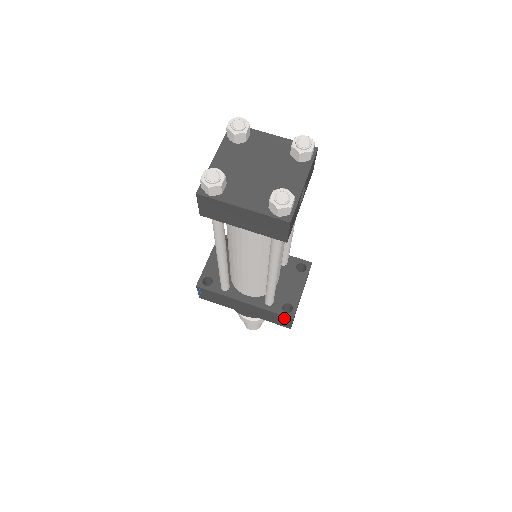
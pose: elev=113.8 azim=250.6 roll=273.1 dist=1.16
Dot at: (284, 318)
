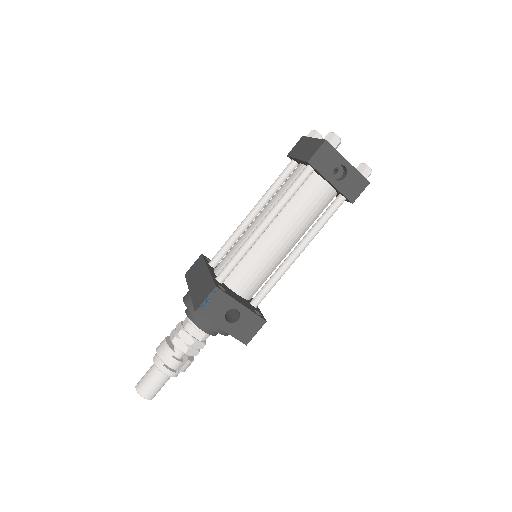
Dot at: (210, 288)
